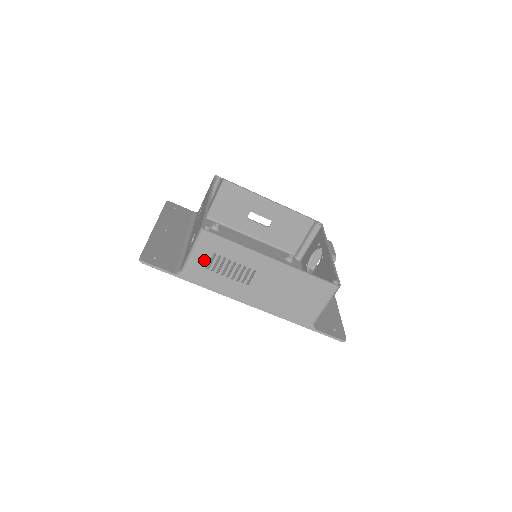
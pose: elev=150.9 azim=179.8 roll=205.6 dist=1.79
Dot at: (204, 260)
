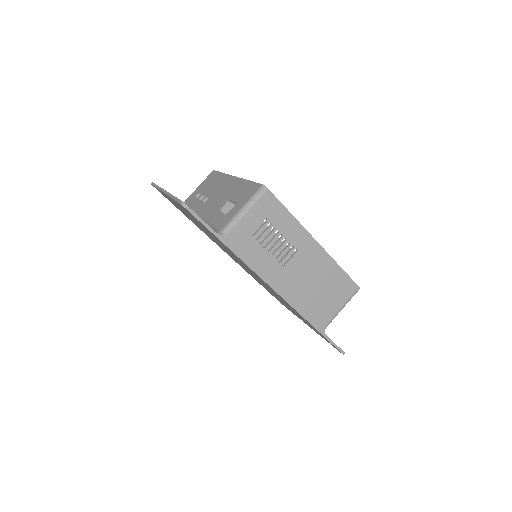
Dot at: (253, 224)
